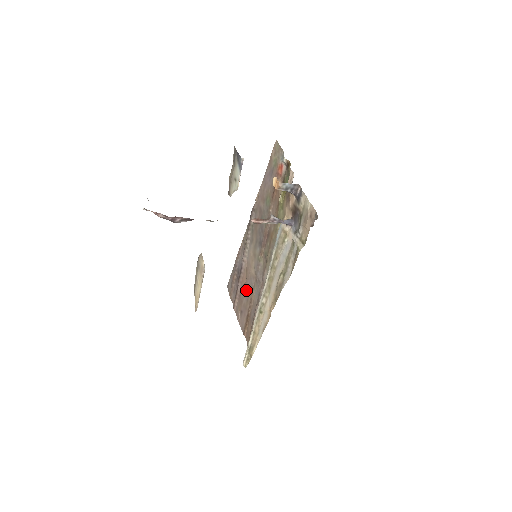
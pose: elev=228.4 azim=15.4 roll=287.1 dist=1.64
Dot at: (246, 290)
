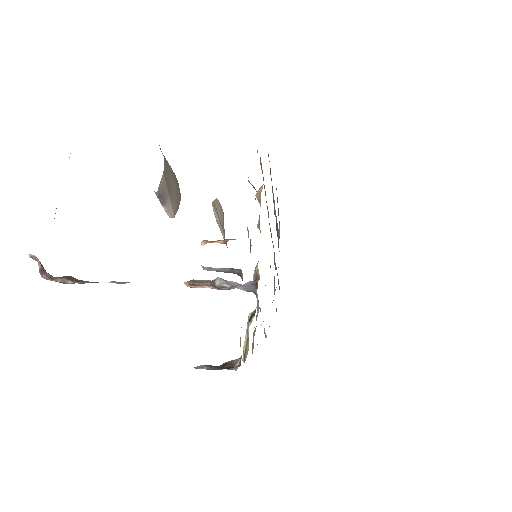
Dot at: occluded
